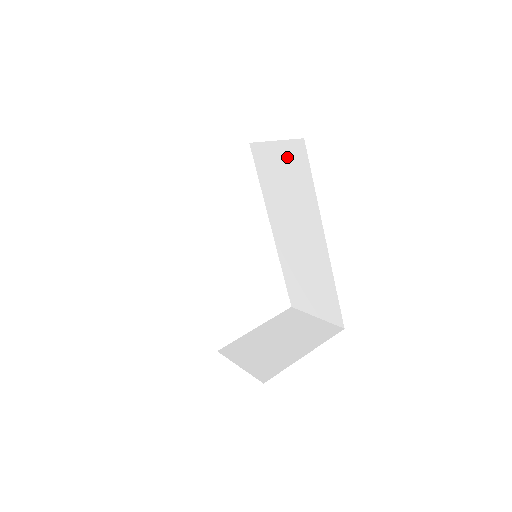
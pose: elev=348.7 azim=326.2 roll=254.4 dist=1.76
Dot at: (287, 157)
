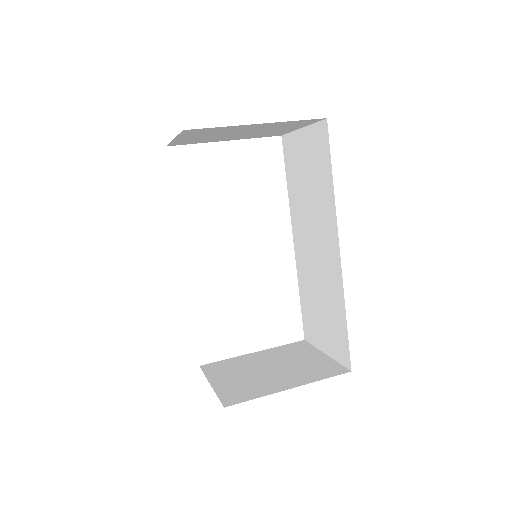
Dot at: (311, 146)
